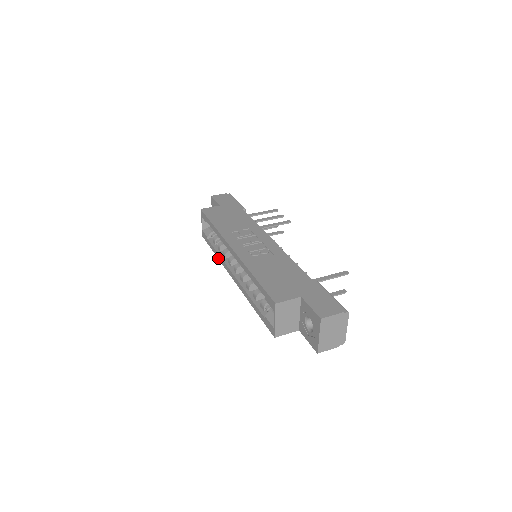
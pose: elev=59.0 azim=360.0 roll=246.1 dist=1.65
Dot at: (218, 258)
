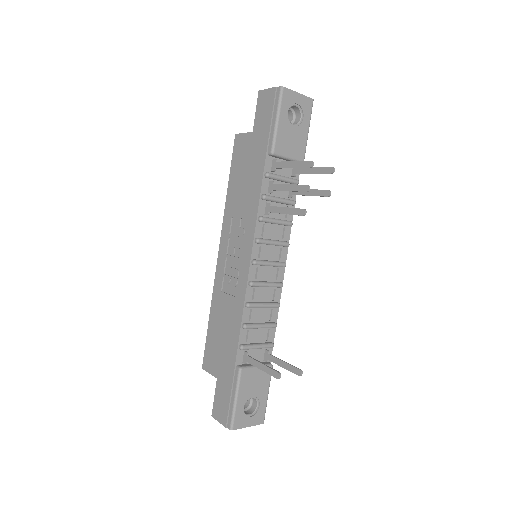
Dot at: occluded
